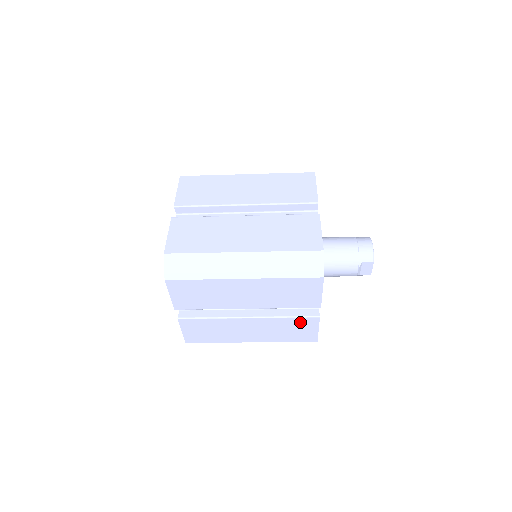
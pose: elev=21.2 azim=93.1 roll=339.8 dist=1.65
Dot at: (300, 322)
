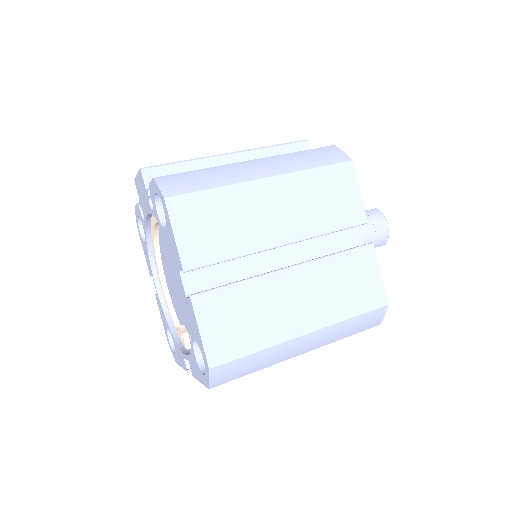
Dot at: occluded
